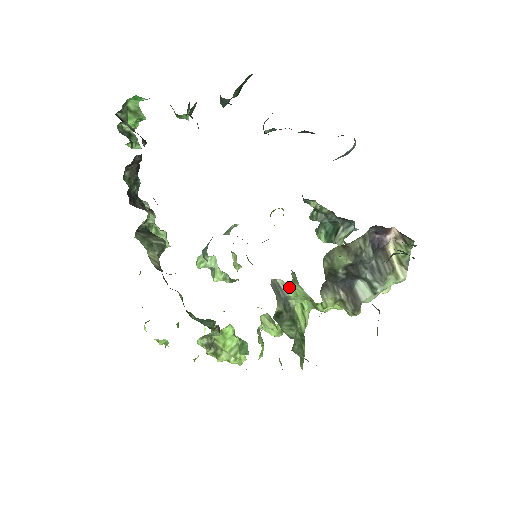
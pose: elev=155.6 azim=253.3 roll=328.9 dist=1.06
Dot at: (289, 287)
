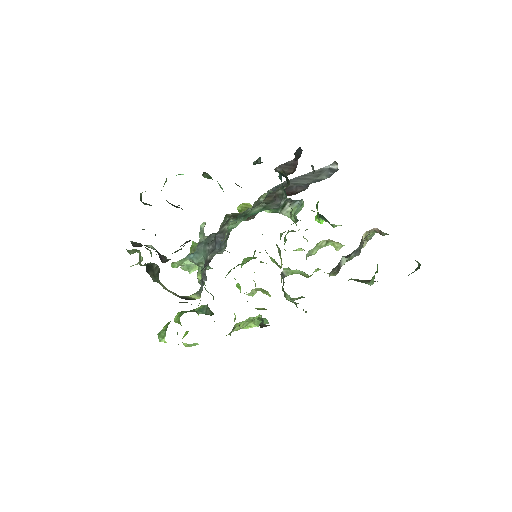
Dot at: (289, 272)
